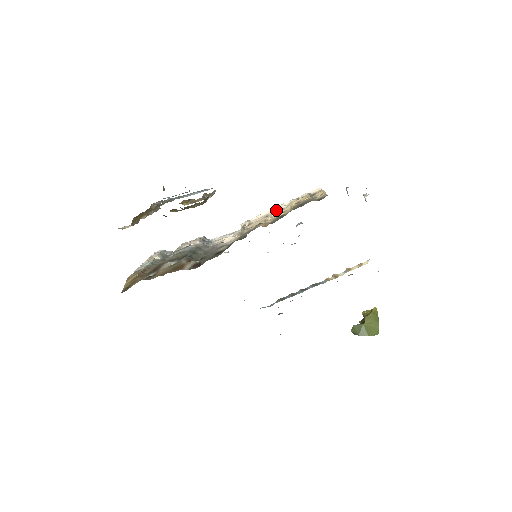
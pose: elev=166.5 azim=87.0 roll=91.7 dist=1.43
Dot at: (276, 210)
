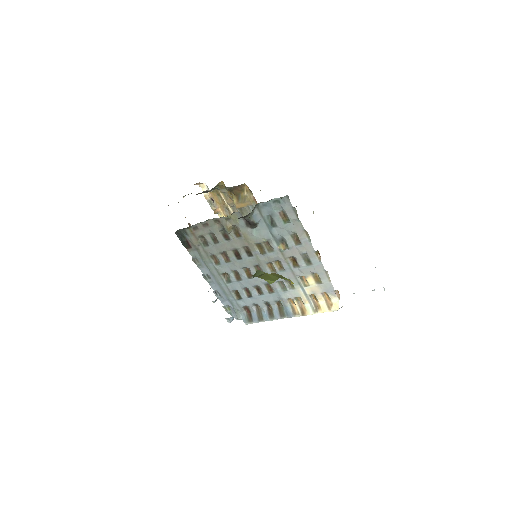
Dot at: occluded
